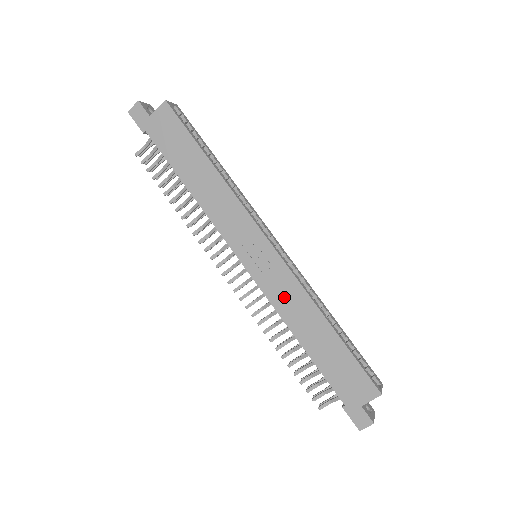
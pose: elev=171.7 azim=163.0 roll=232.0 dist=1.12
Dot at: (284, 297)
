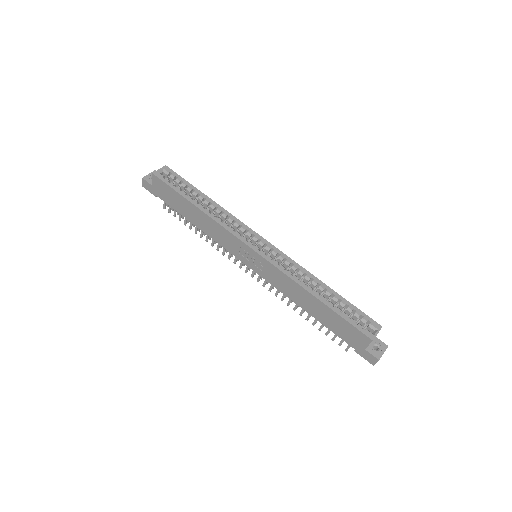
Dot at: (281, 283)
